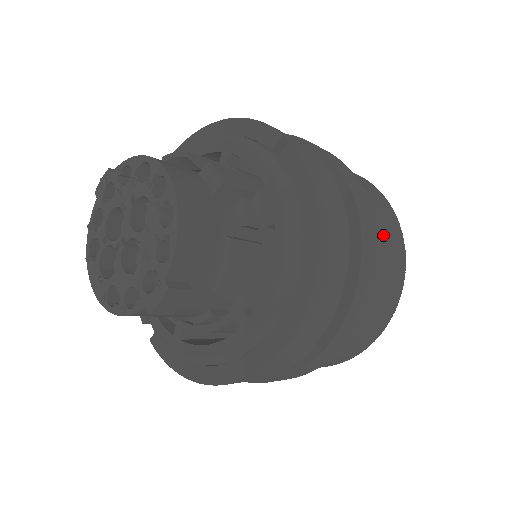
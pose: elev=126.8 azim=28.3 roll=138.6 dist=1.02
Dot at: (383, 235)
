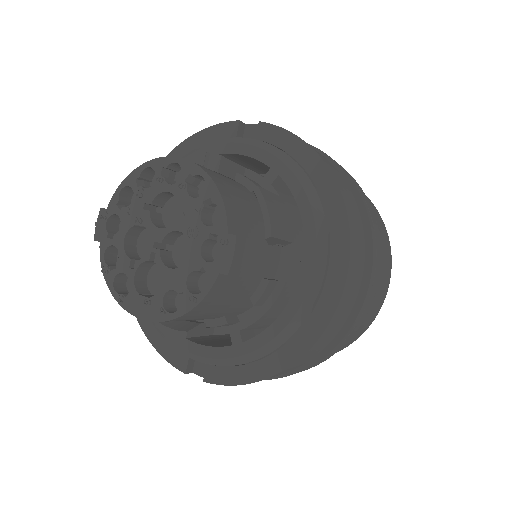
Dot at: occluded
